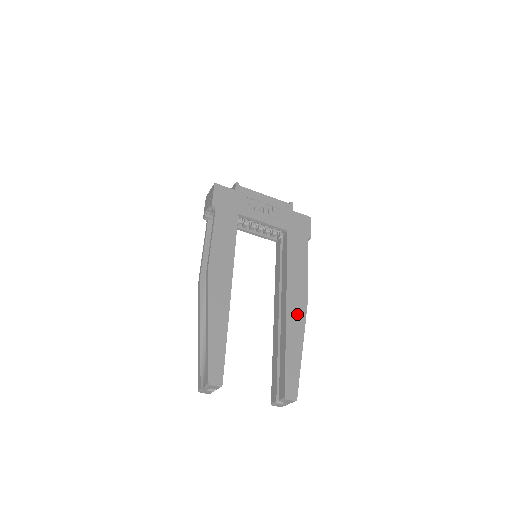
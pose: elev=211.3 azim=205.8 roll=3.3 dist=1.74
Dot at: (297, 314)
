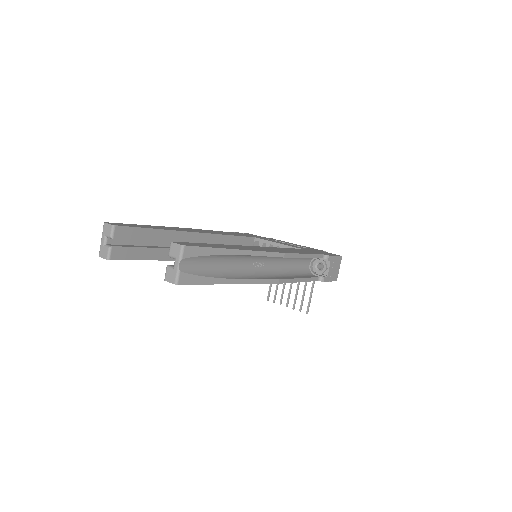
Dot at: (257, 249)
